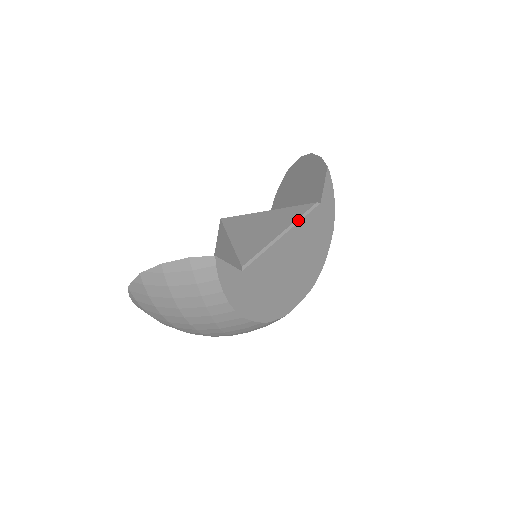
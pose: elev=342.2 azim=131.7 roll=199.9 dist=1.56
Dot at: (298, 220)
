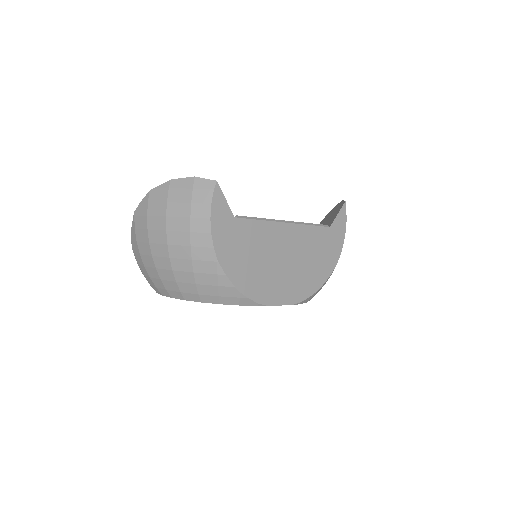
Dot at: (303, 223)
